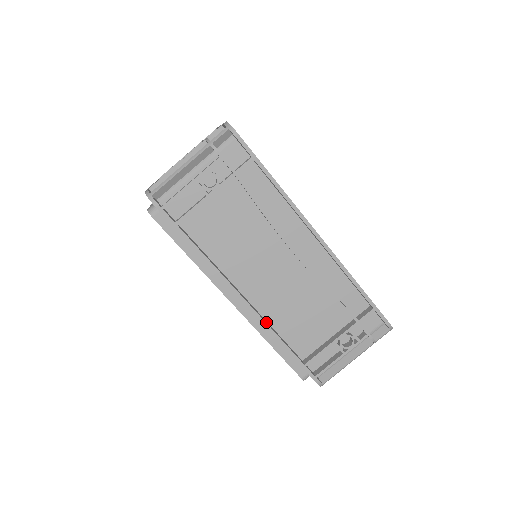
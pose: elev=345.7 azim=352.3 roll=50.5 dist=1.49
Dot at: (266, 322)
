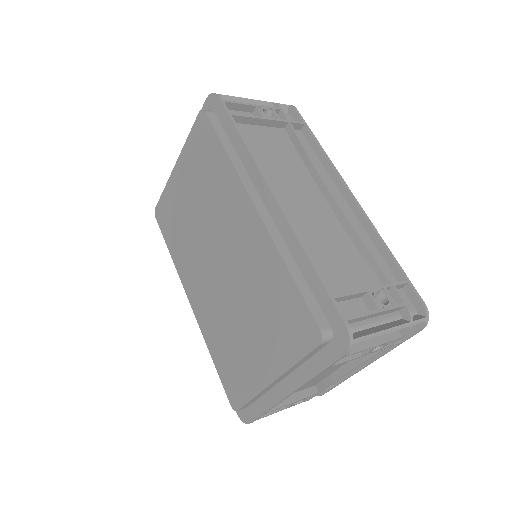
Dot at: (293, 230)
